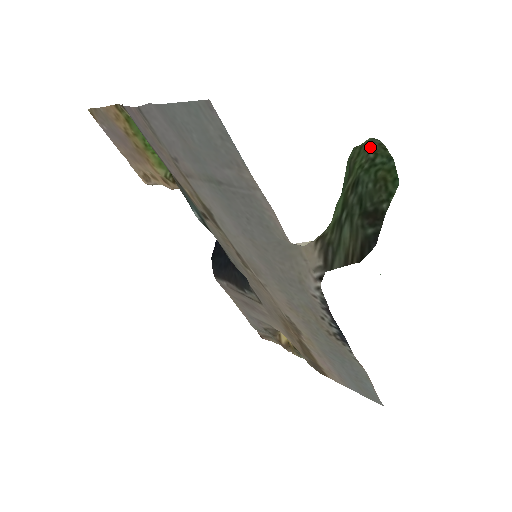
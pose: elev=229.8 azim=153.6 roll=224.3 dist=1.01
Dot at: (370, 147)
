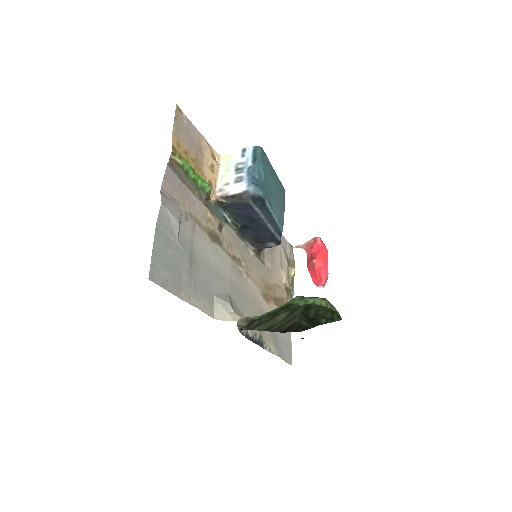
Dot at: (322, 298)
